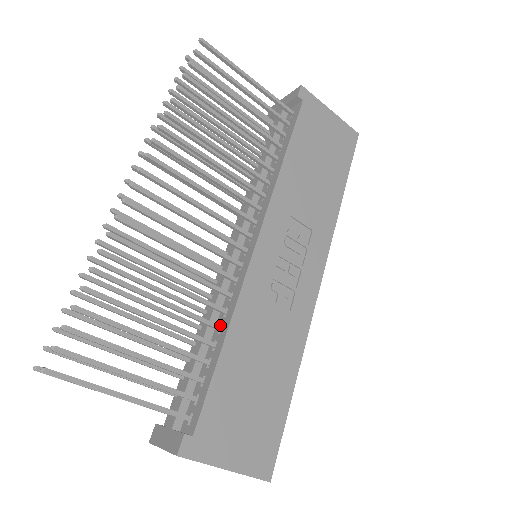
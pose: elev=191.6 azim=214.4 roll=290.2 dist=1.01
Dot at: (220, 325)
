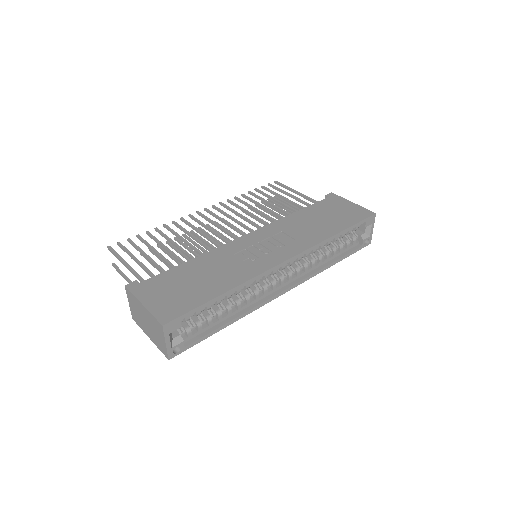
Dot at: occluded
